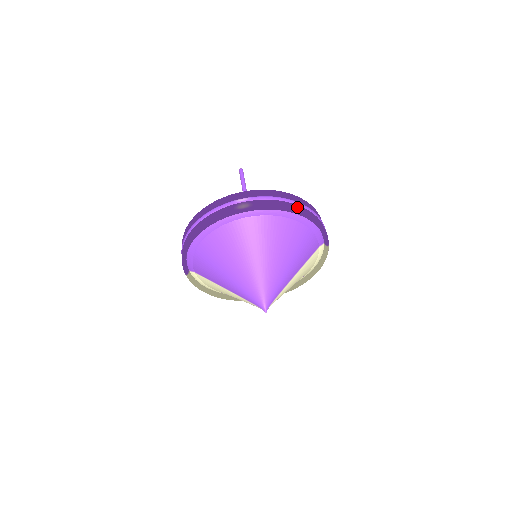
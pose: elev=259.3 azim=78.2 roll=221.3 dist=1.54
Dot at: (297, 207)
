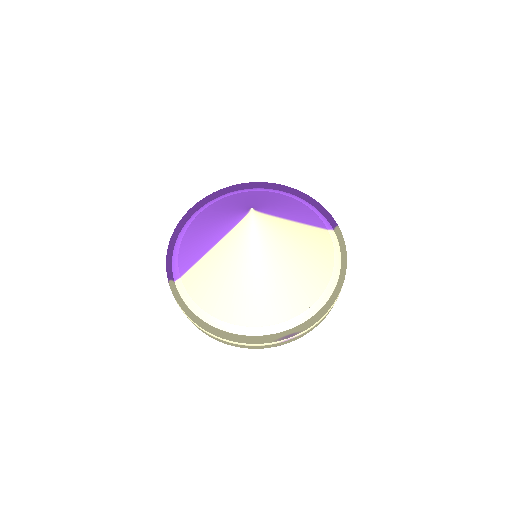
Dot at: occluded
